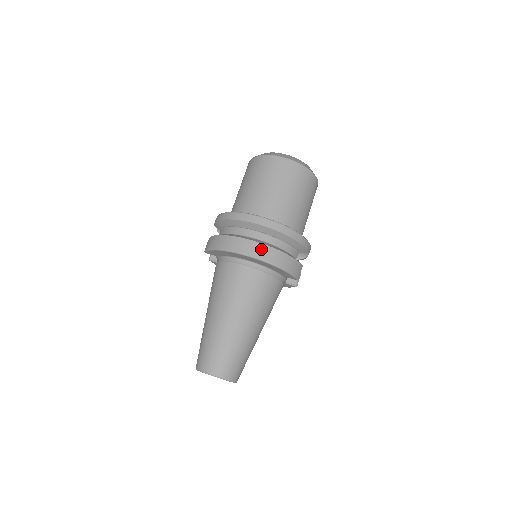
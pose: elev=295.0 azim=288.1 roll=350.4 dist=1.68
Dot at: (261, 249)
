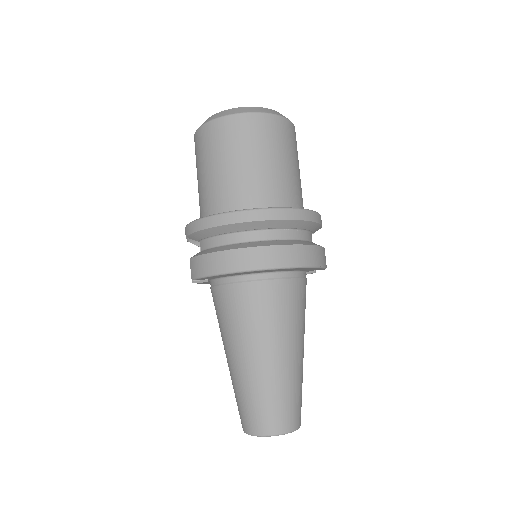
Dot at: (281, 253)
